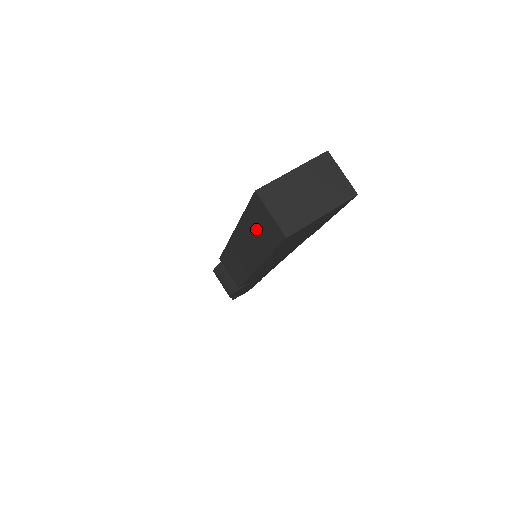
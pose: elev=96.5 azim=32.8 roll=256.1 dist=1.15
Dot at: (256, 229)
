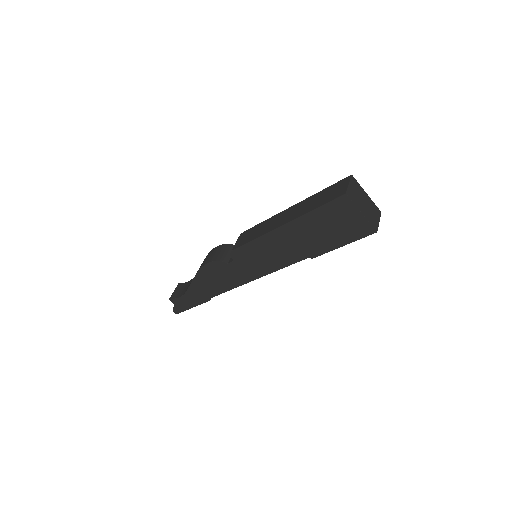
Dot at: (322, 196)
